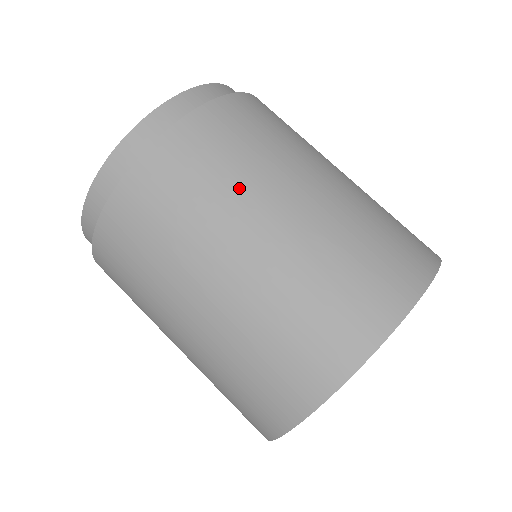
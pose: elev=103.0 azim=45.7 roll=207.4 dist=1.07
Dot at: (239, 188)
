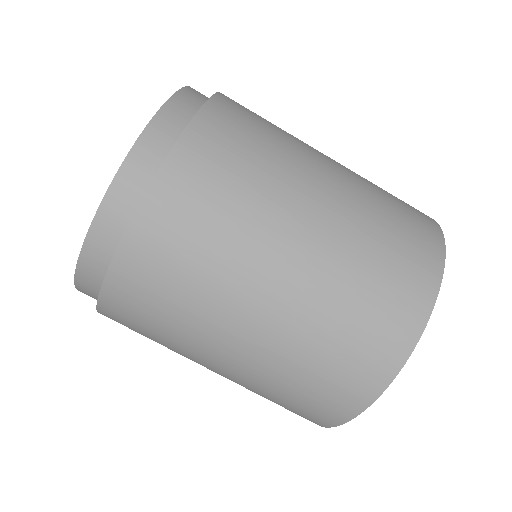
Dot at: (207, 300)
